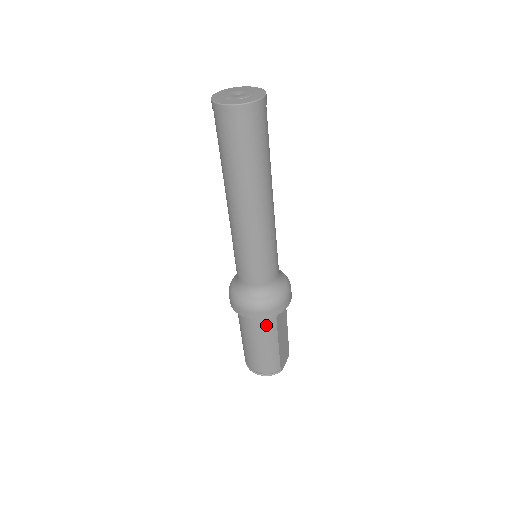
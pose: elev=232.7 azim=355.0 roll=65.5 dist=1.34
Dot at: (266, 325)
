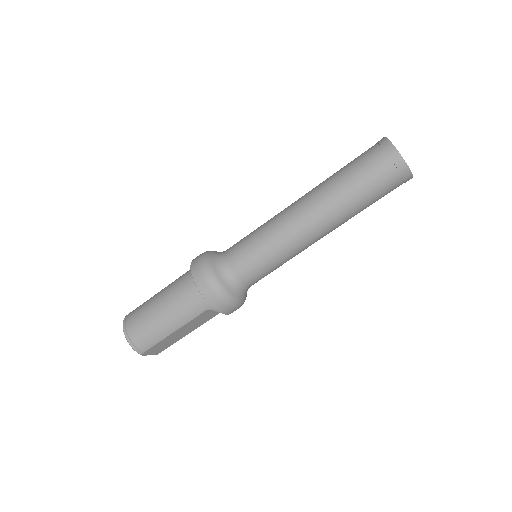
Dot at: (194, 305)
